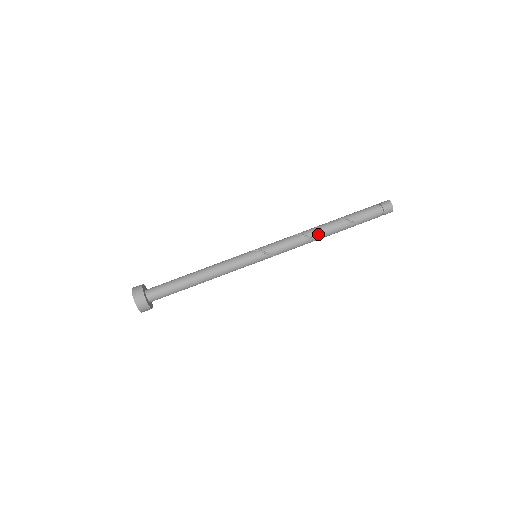
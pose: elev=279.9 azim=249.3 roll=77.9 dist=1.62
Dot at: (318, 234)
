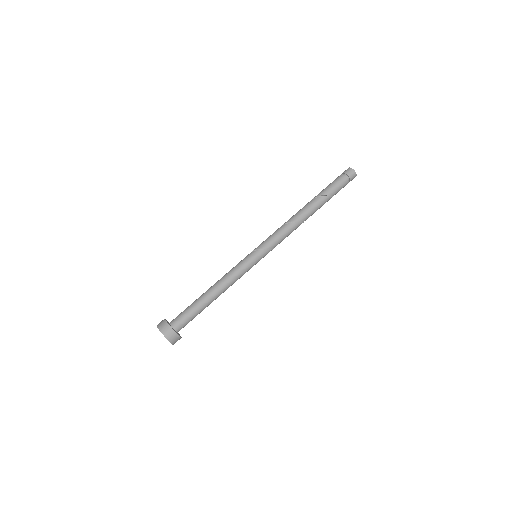
Dot at: (302, 217)
